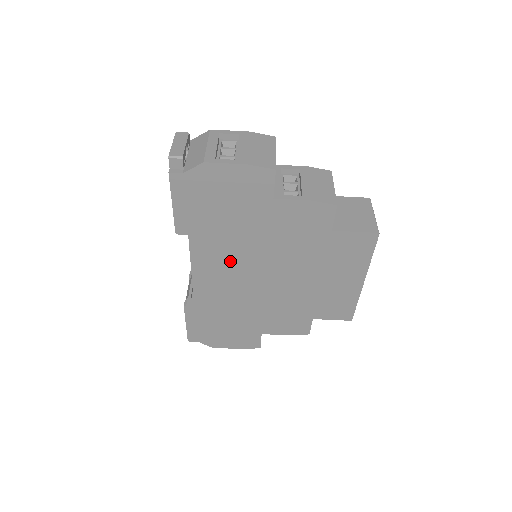
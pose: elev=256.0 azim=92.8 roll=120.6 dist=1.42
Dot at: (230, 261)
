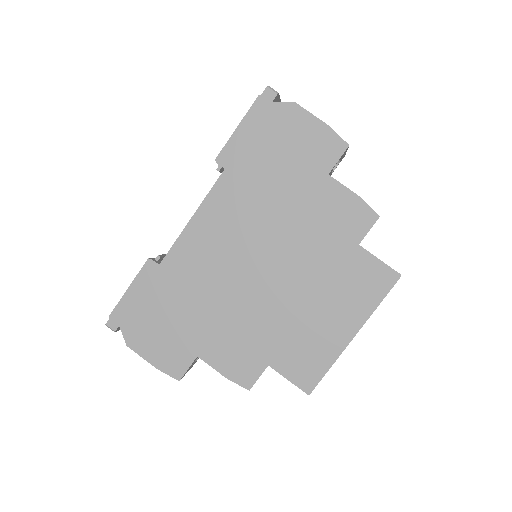
Dot at: (240, 225)
